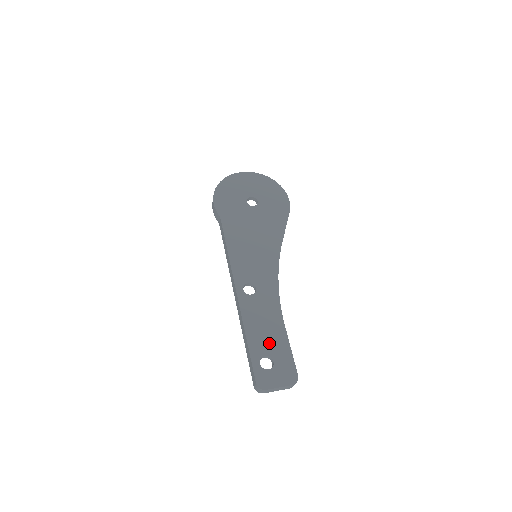
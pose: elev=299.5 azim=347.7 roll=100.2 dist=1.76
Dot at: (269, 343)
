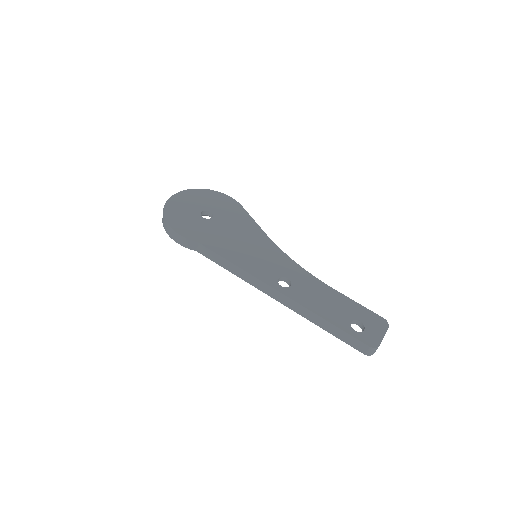
Dot at: (343, 311)
